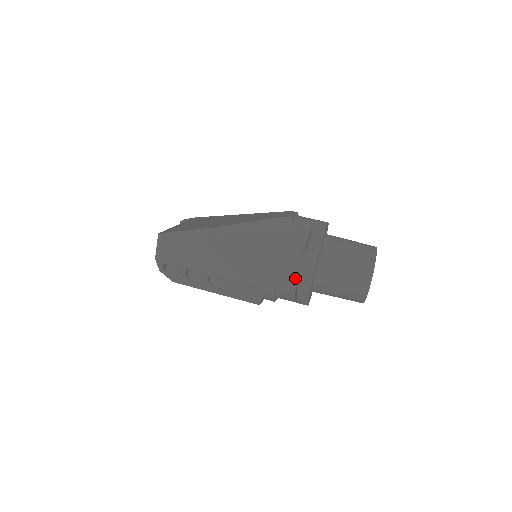
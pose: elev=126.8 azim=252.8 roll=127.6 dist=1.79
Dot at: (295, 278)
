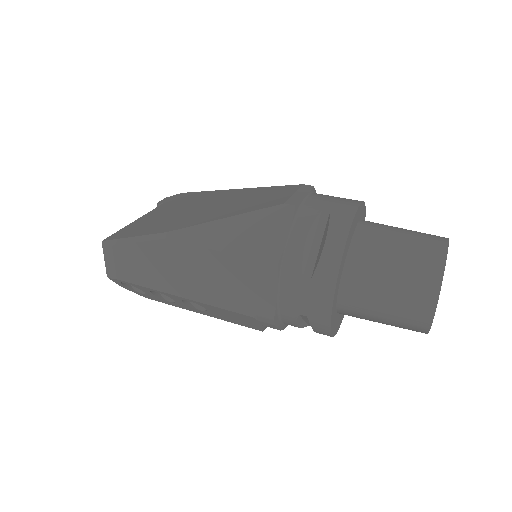
Dot at: (303, 307)
